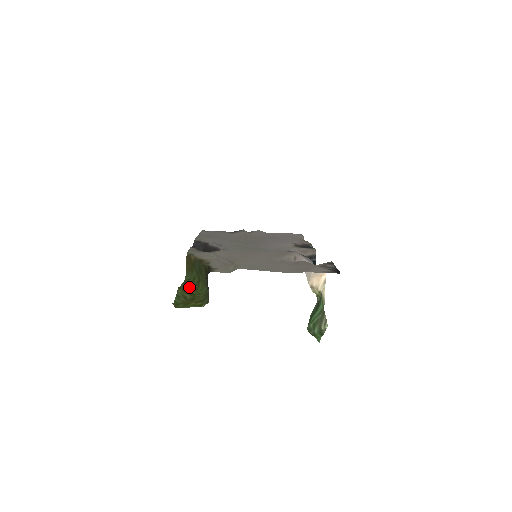
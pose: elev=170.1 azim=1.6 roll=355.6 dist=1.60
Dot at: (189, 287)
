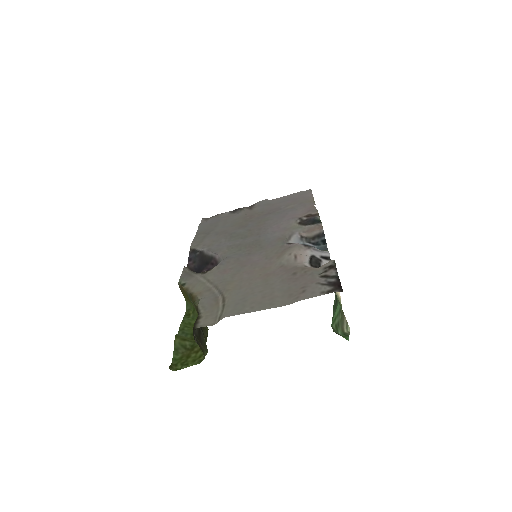
Dot at: (190, 323)
